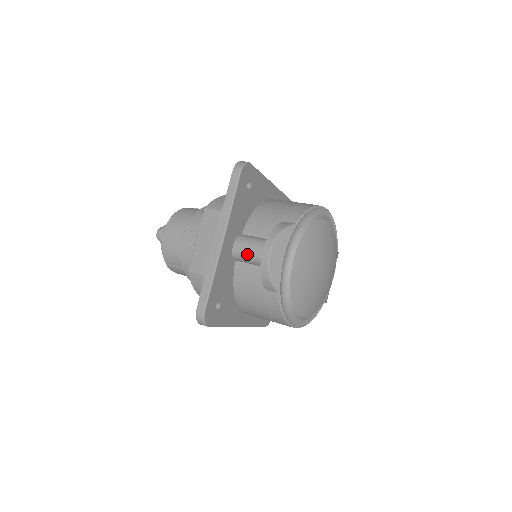
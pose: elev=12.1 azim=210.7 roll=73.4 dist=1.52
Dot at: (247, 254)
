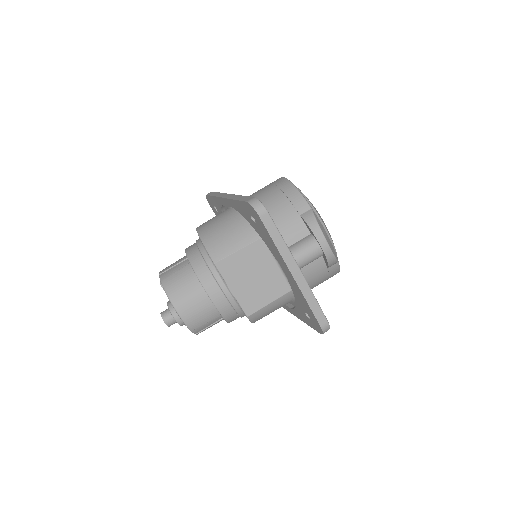
Dot at: (308, 260)
